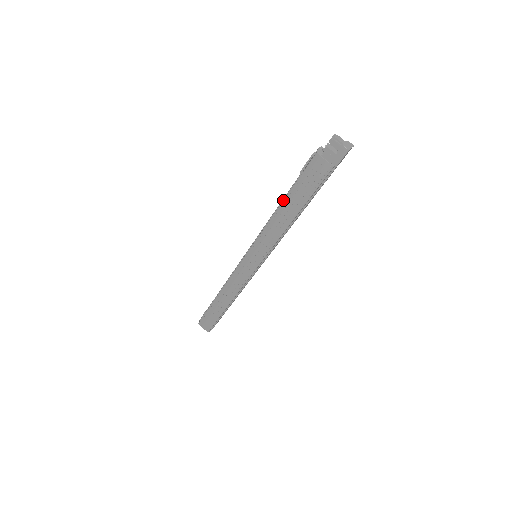
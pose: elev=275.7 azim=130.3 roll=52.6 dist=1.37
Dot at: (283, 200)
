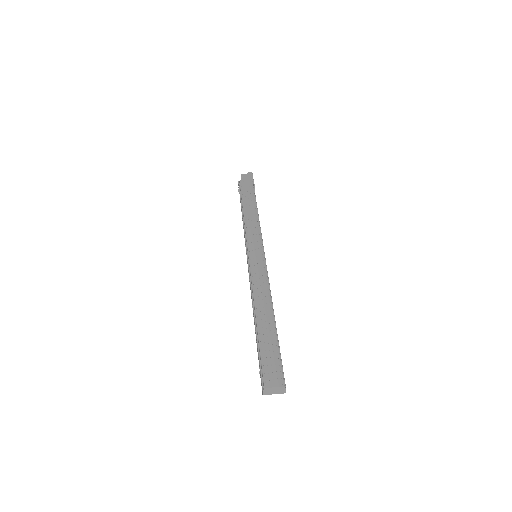
Dot at: (242, 207)
